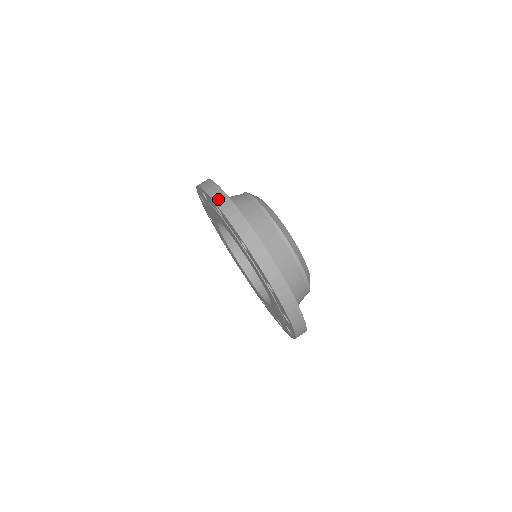
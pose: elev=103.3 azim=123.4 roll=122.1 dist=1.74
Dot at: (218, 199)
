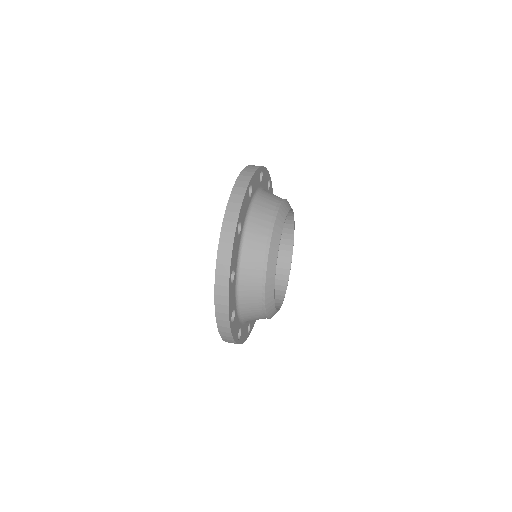
Dot at: occluded
